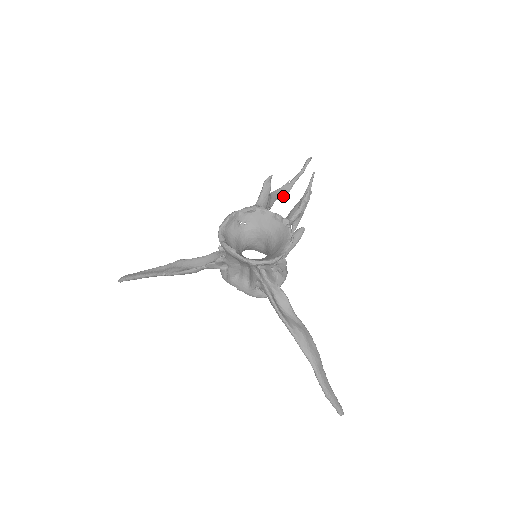
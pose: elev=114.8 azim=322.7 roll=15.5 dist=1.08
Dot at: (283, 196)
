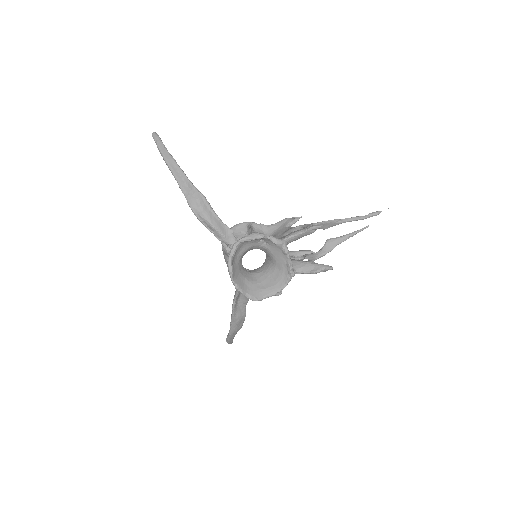
Dot at: (322, 228)
